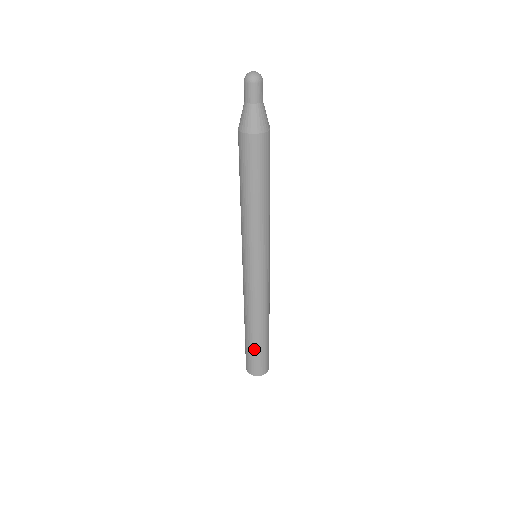
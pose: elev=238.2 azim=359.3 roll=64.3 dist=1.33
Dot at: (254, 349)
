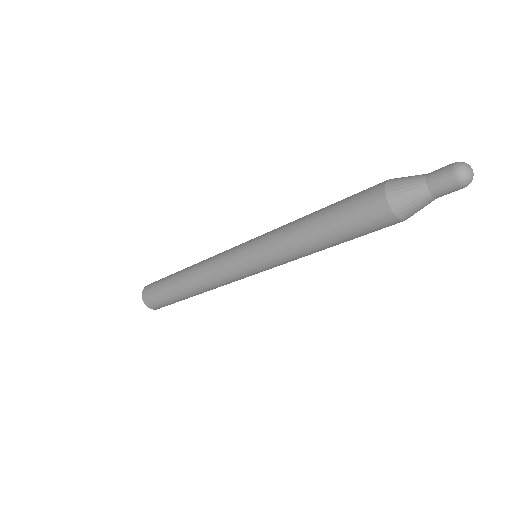
Dot at: (171, 299)
